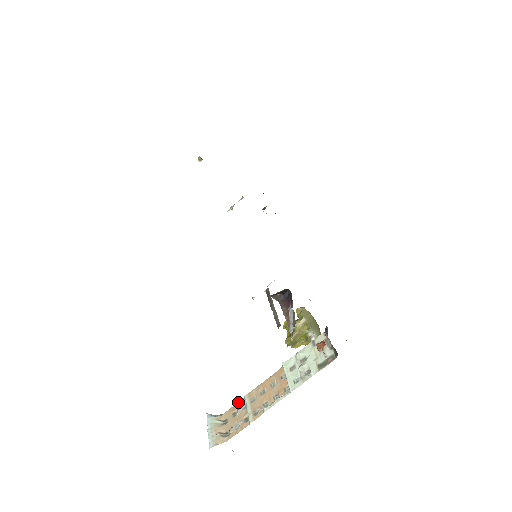
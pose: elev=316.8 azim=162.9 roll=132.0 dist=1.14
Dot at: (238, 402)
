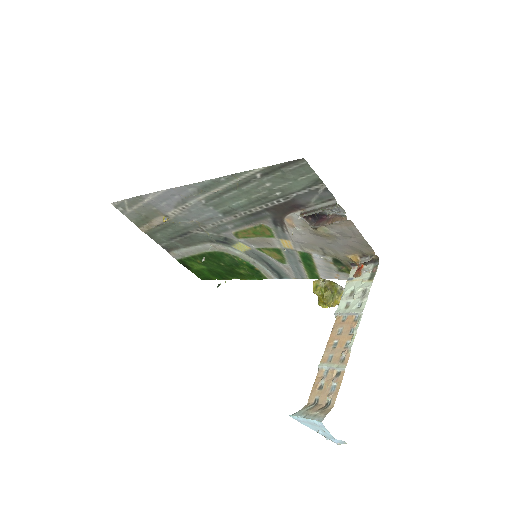
Dot at: (316, 377)
